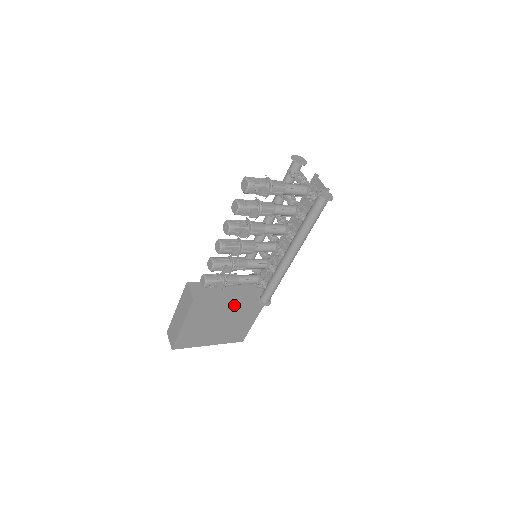
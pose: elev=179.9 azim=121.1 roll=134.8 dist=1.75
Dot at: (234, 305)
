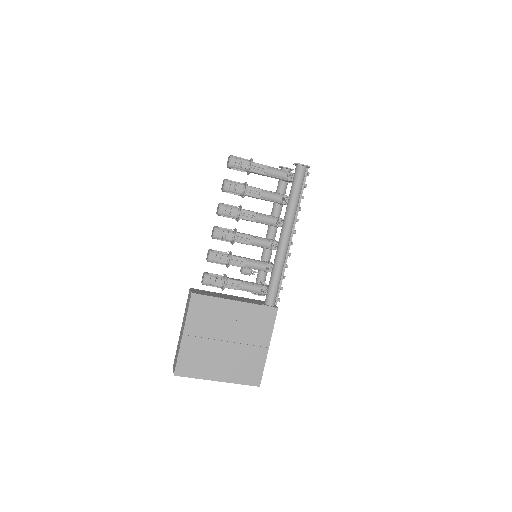
Dot at: (238, 314)
